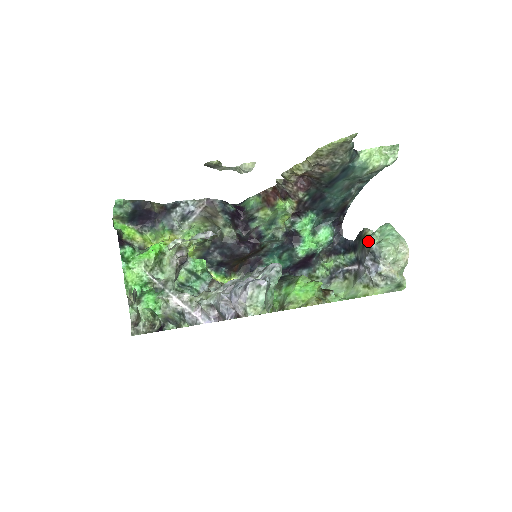
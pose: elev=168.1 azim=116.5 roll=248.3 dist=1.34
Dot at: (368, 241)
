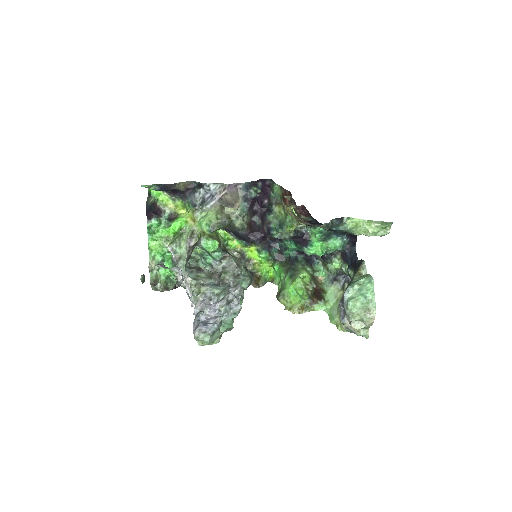
Dot at: (346, 289)
